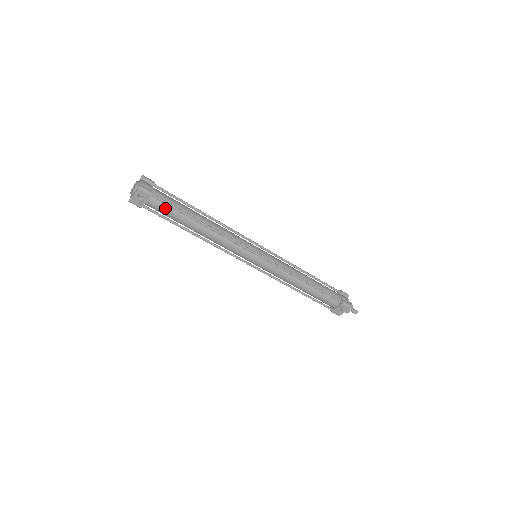
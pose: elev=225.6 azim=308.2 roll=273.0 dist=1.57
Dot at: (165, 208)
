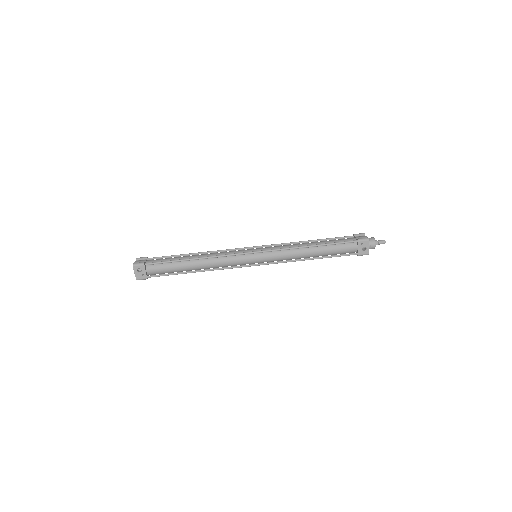
Dot at: (161, 267)
